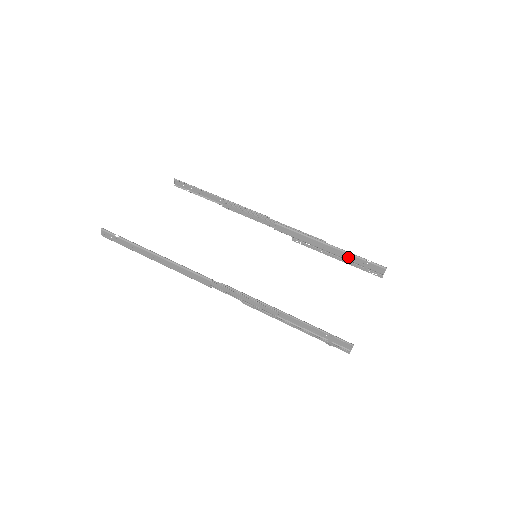
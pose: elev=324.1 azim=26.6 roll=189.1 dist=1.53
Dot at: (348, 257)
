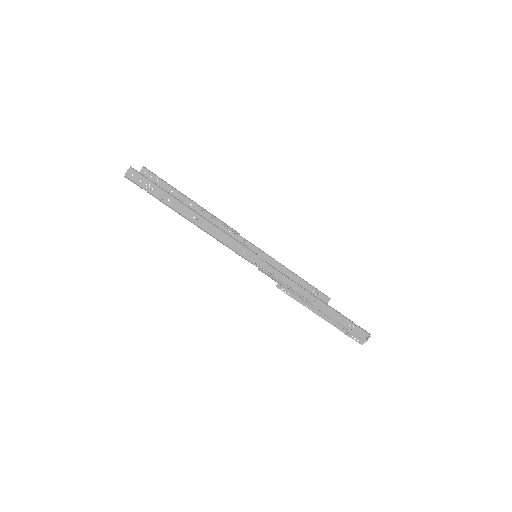
Dot at: (303, 284)
